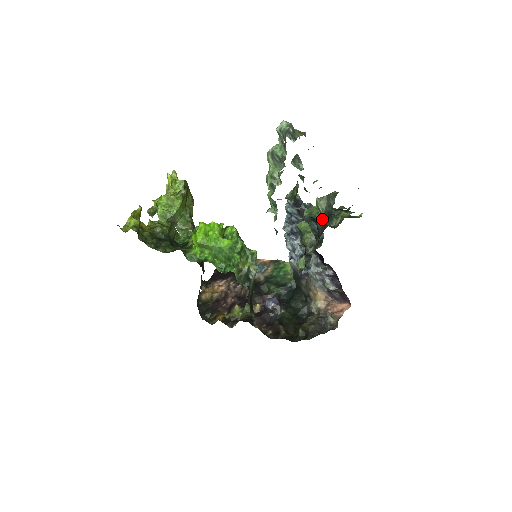
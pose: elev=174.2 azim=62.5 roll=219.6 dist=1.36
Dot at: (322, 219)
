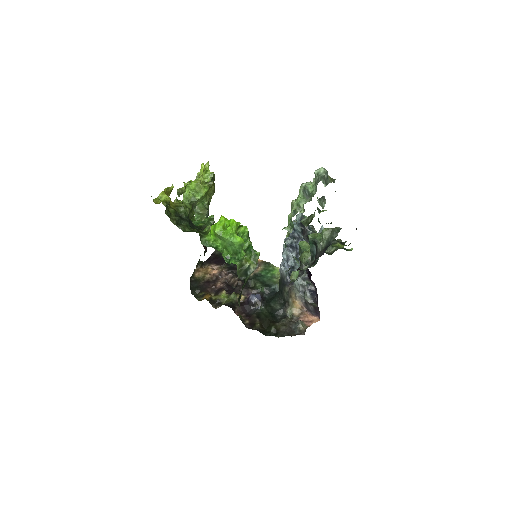
Dot at: (322, 246)
